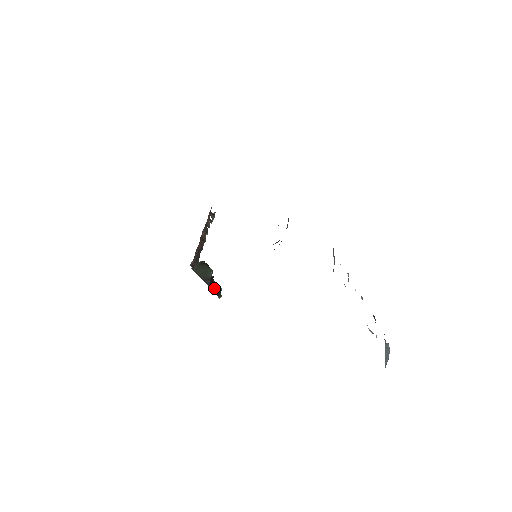
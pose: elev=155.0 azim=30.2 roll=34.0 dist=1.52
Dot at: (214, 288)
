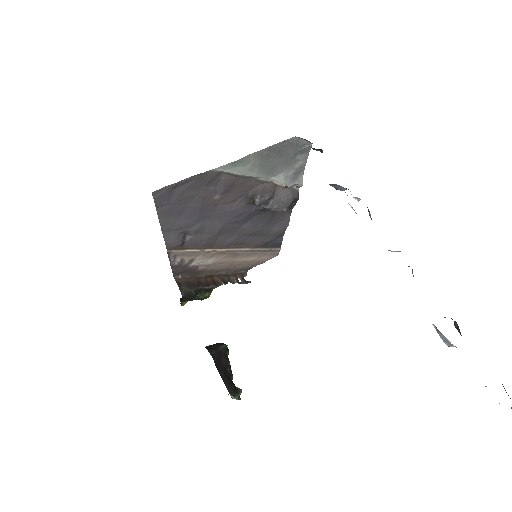
Dot at: (226, 377)
